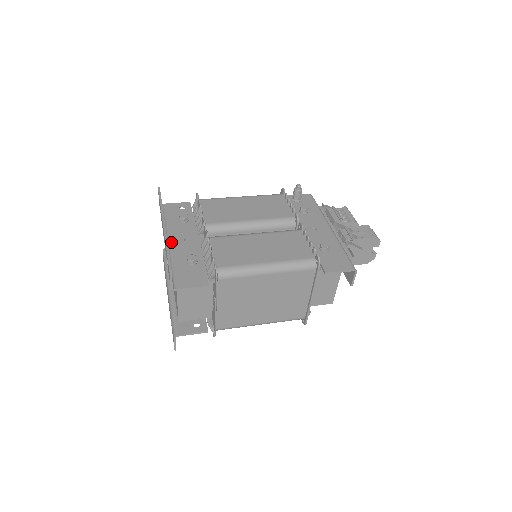
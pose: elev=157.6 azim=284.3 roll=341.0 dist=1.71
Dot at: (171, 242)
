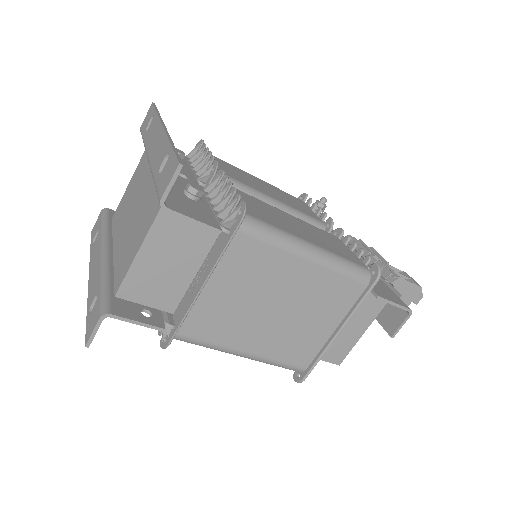
Dot at: occluded
